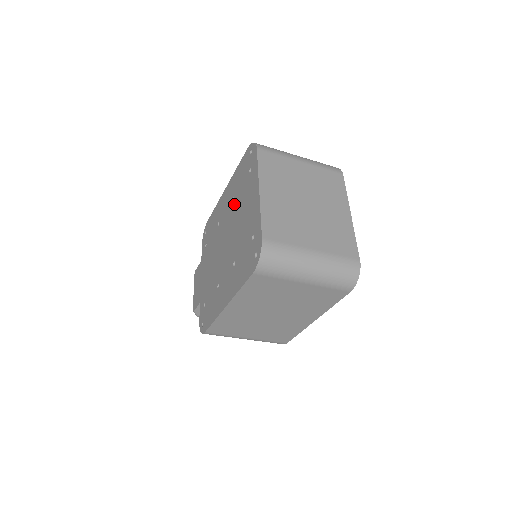
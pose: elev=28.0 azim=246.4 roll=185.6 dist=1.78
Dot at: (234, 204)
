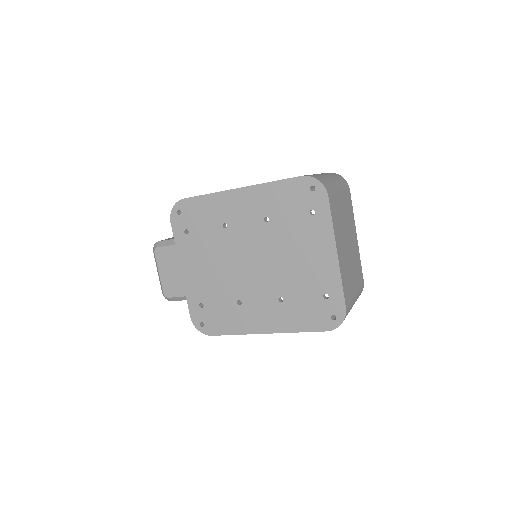
Dot at: (271, 229)
